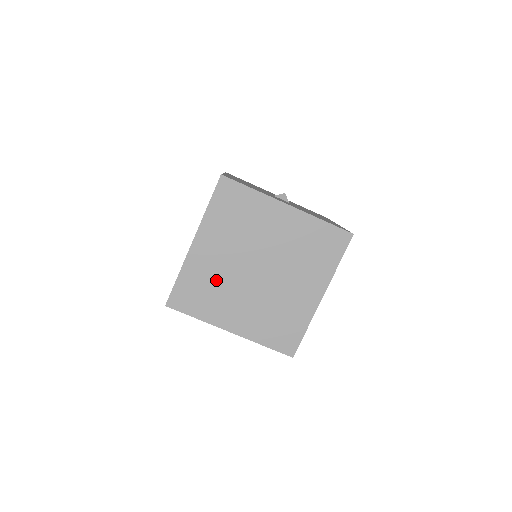
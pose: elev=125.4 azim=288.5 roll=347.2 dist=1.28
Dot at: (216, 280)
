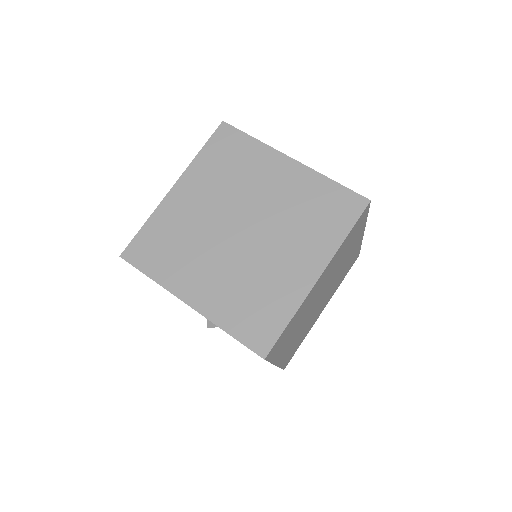
Dot at: (187, 234)
